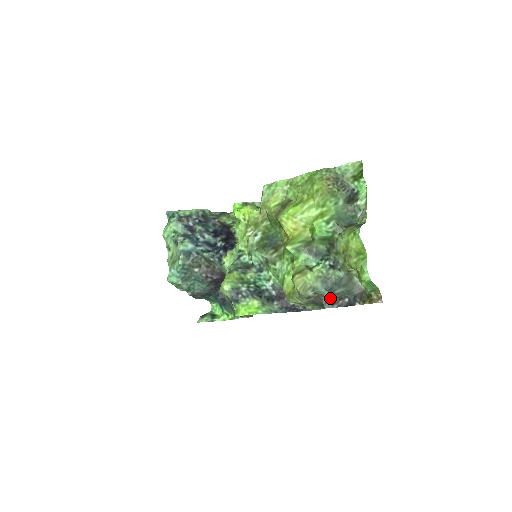
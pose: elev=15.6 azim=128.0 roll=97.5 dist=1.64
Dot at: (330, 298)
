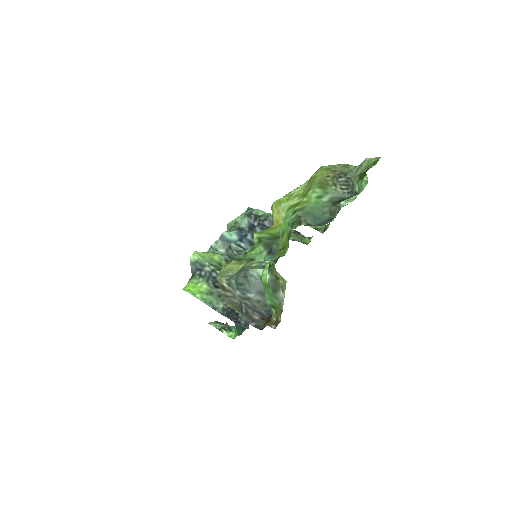
Dot at: (244, 303)
